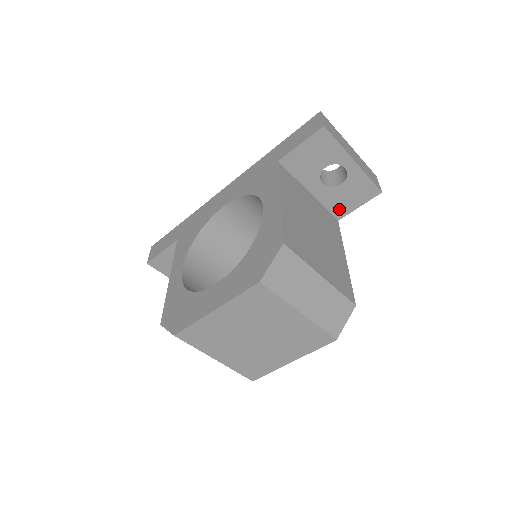
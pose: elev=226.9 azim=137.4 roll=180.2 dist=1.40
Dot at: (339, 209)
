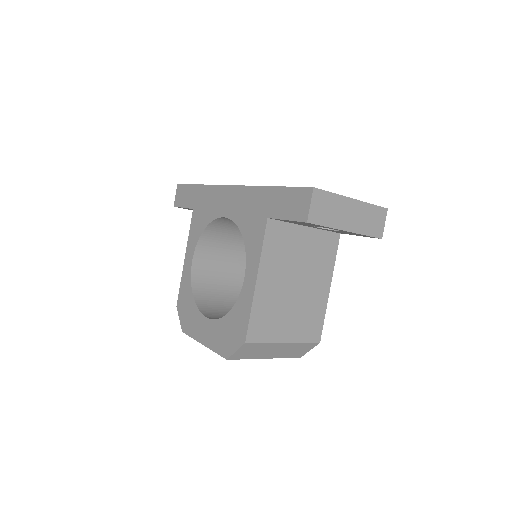
Dot at: (339, 232)
